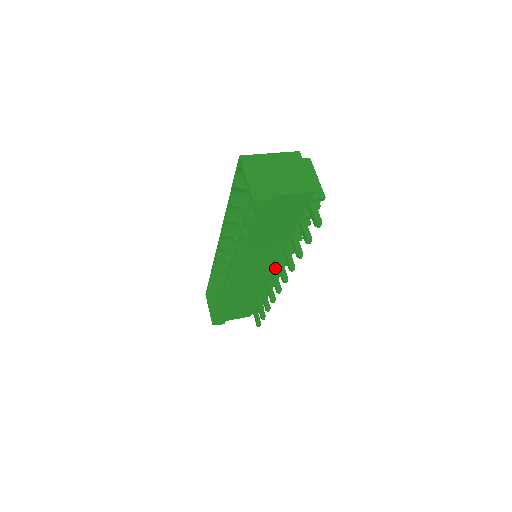
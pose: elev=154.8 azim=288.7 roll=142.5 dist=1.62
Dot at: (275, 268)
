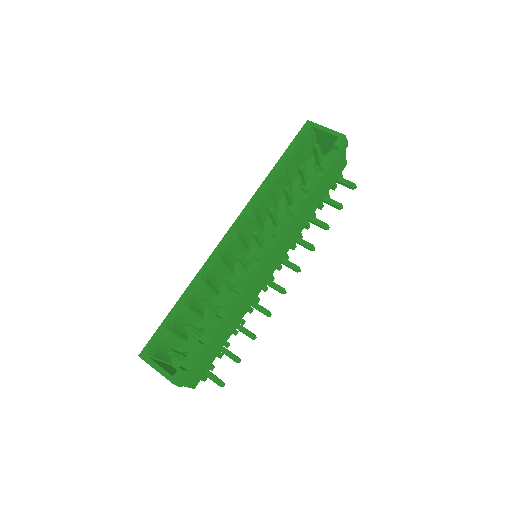
Dot at: occluded
